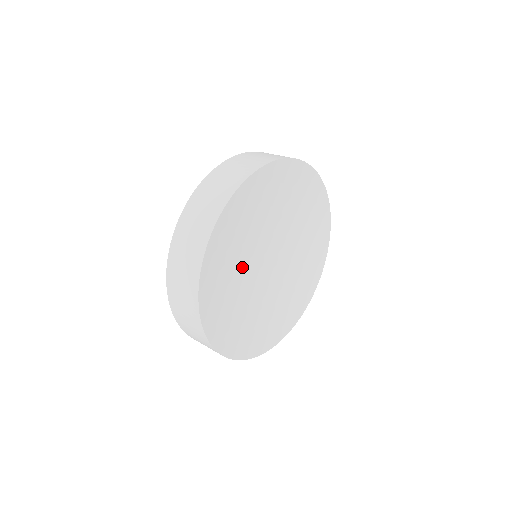
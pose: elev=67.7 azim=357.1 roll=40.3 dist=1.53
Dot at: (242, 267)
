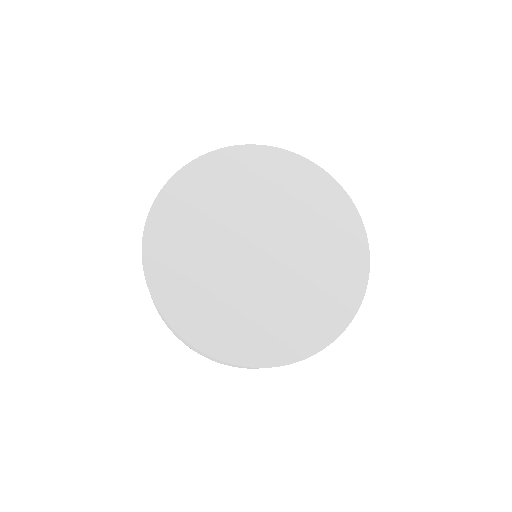
Dot at: (225, 284)
